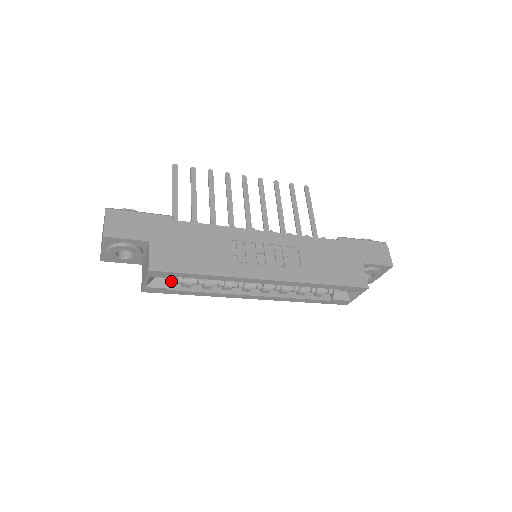
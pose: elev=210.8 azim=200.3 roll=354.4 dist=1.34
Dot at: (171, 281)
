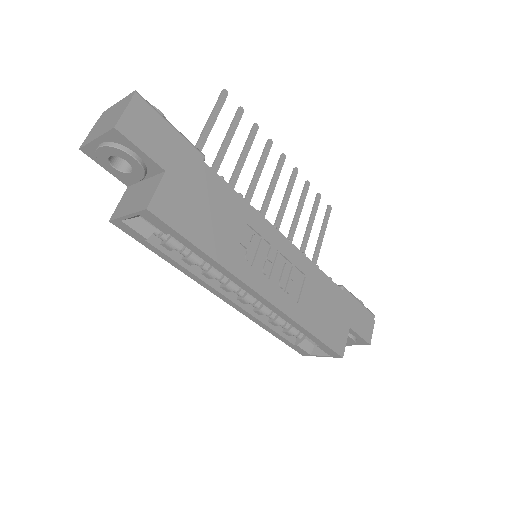
Dot at: (154, 231)
